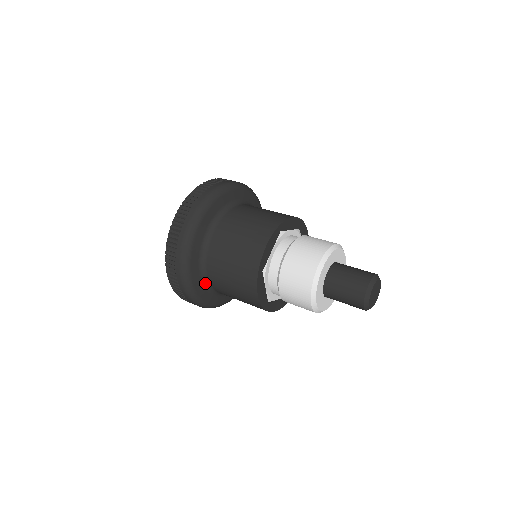
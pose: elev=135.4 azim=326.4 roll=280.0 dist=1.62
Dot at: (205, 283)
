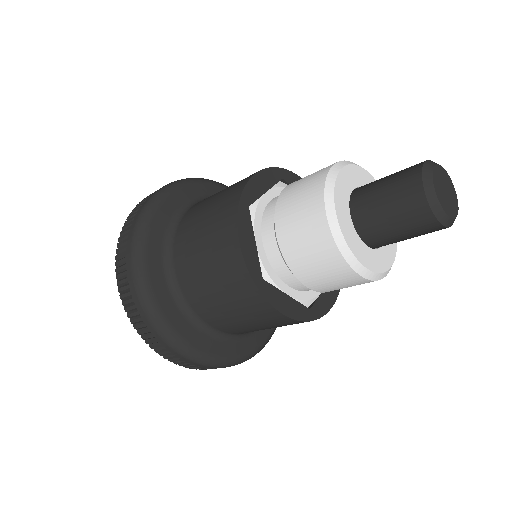
Dot at: (170, 280)
